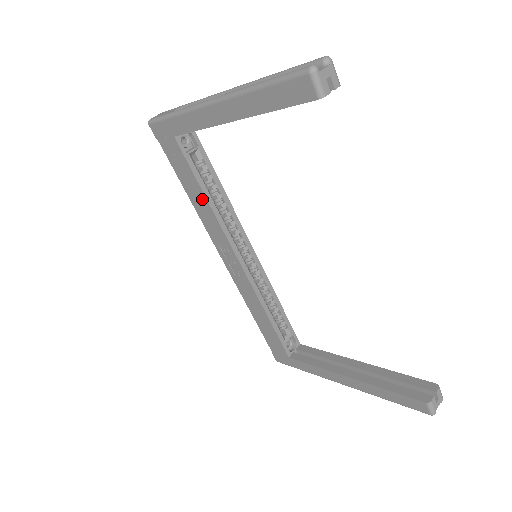
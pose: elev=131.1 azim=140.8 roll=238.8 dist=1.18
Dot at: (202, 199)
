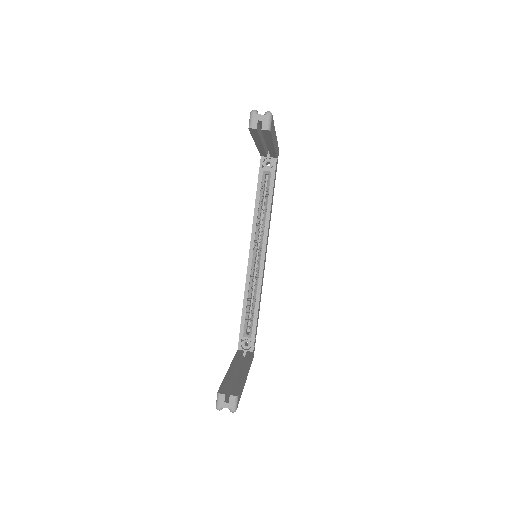
Dot at: (256, 202)
